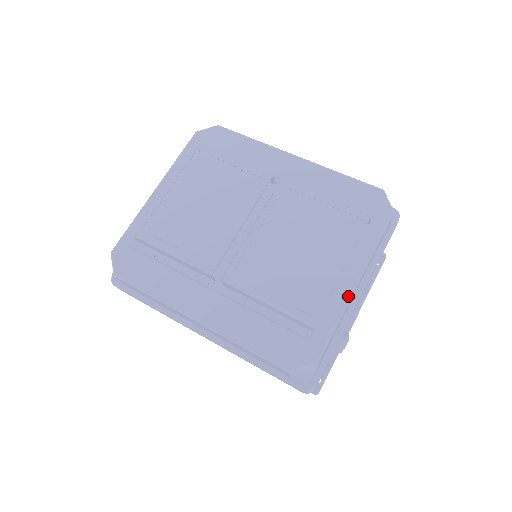
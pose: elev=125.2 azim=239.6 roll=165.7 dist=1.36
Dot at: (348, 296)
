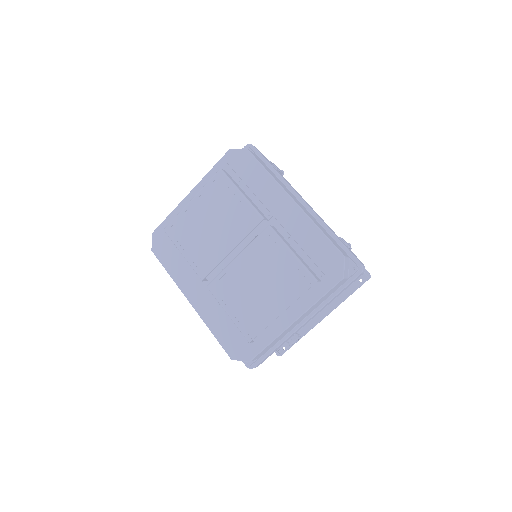
Dot at: (284, 328)
